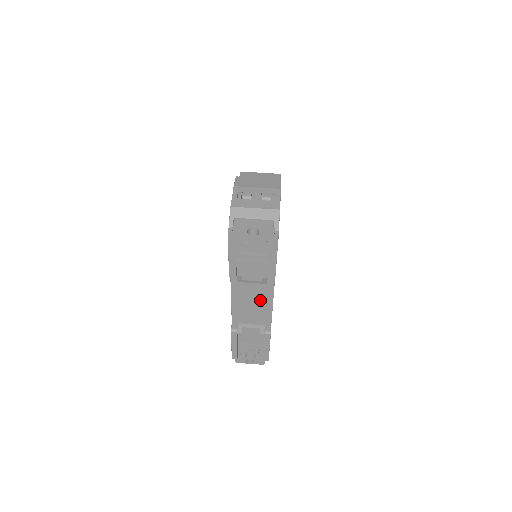
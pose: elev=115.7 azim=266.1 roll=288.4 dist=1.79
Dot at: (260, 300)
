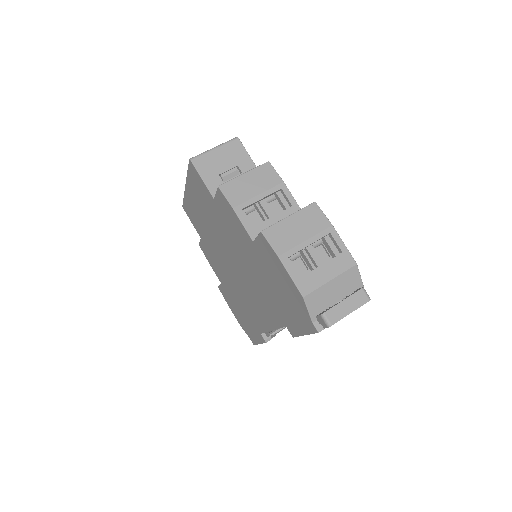
Dot at: occluded
